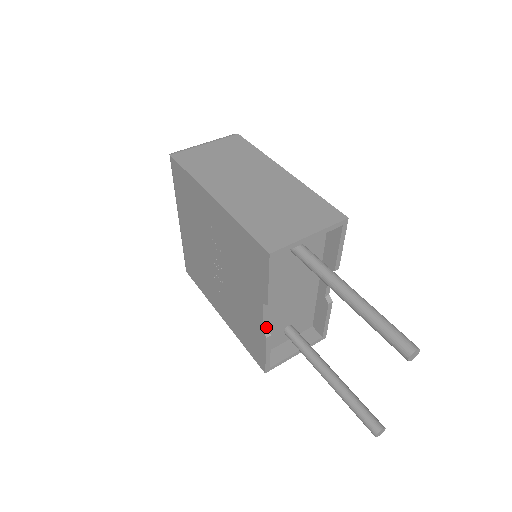
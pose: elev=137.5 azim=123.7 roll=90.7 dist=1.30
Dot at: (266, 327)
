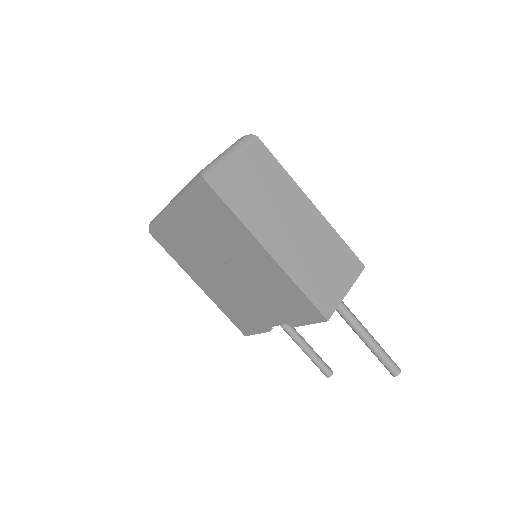
Dot at: occluded
